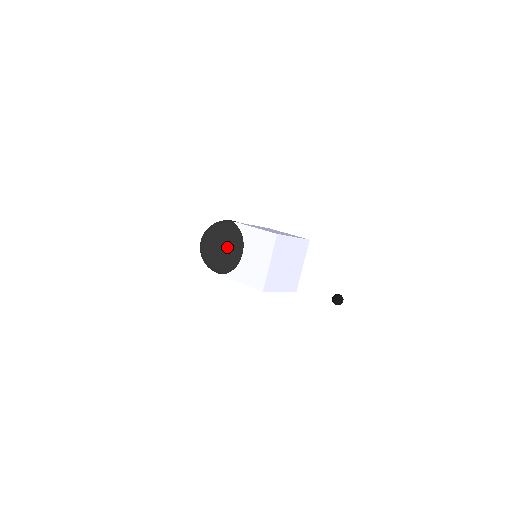
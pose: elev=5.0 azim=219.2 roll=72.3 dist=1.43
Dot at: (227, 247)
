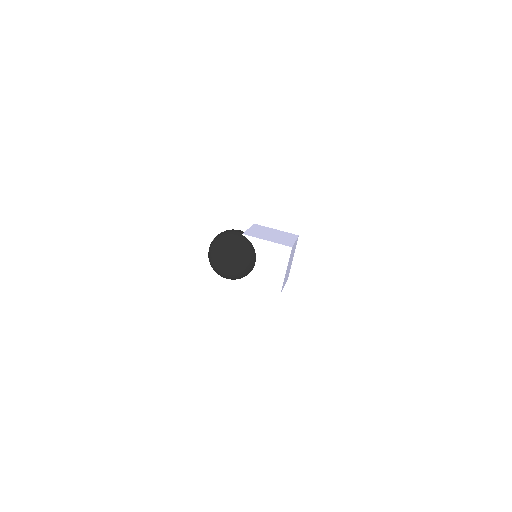
Dot at: (245, 261)
